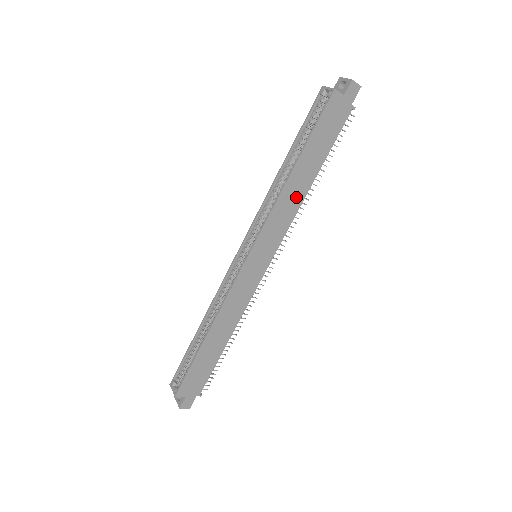
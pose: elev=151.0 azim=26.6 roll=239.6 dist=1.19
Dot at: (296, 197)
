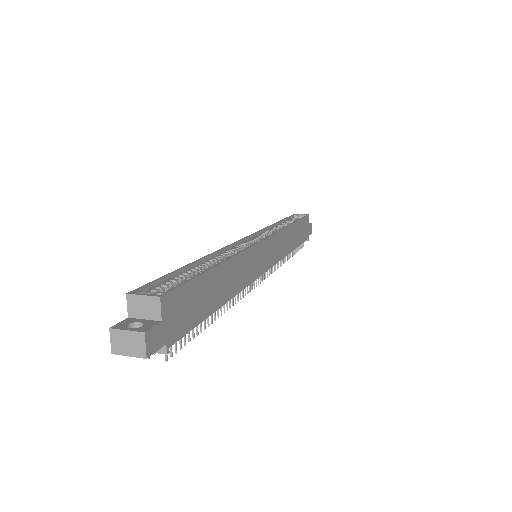
Dot at: (288, 245)
